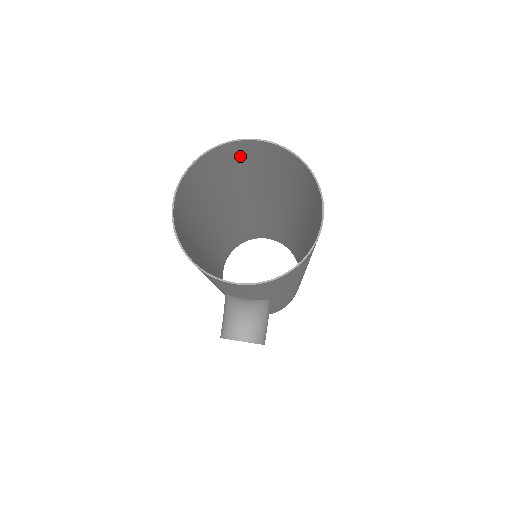
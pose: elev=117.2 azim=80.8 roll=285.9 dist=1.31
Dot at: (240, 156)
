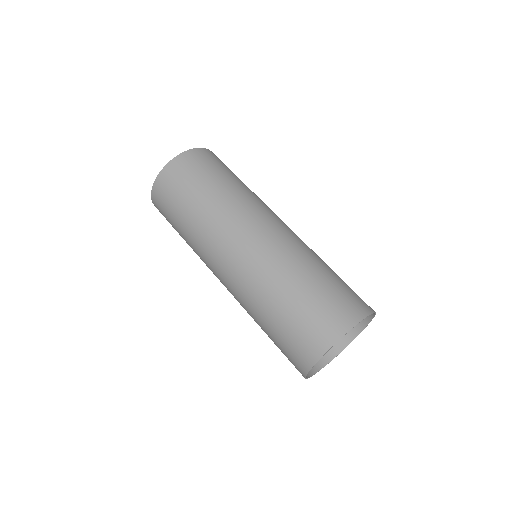
Dot at: (308, 333)
